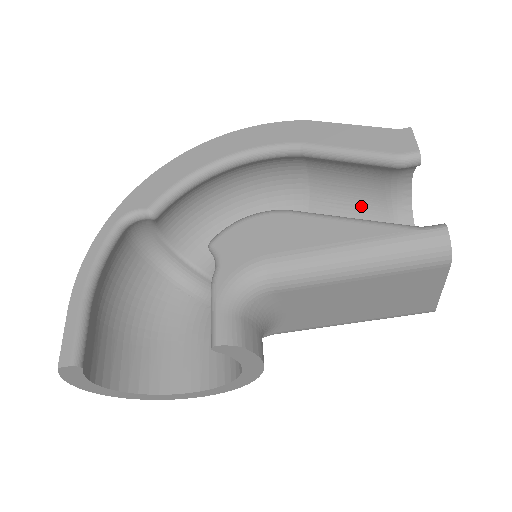
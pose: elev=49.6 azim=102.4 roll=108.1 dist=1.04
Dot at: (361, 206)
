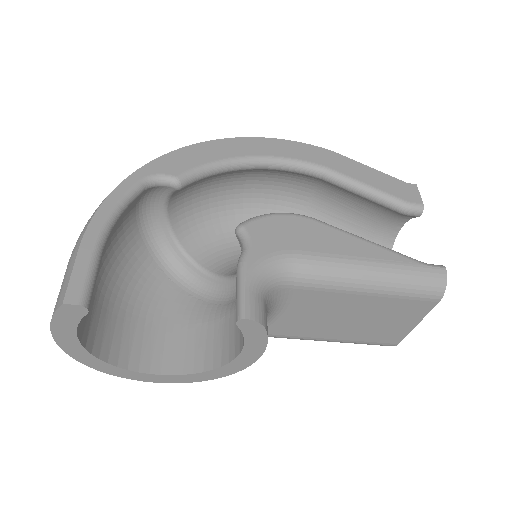
Dot at: occluded
